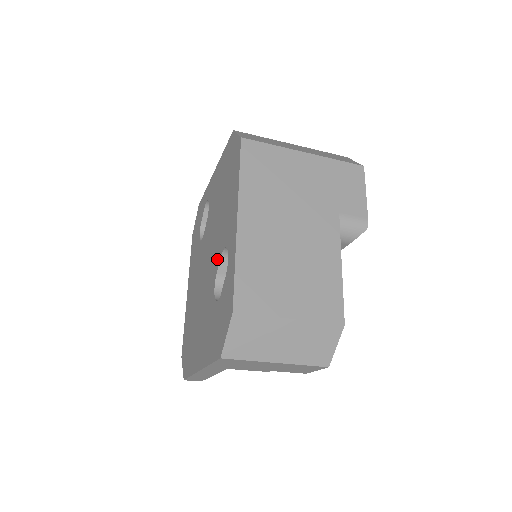
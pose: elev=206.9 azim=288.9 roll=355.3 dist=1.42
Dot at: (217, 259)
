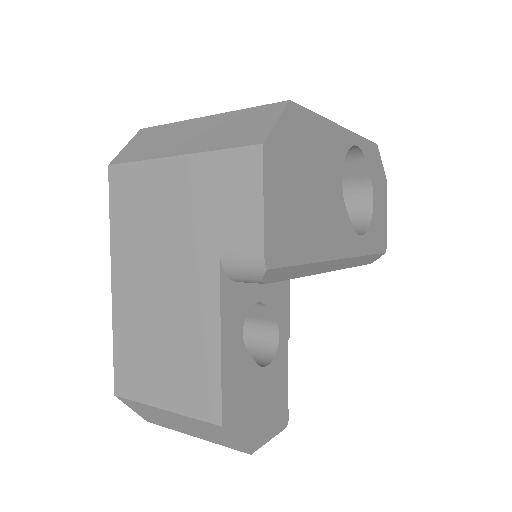
Dot at: occluded
